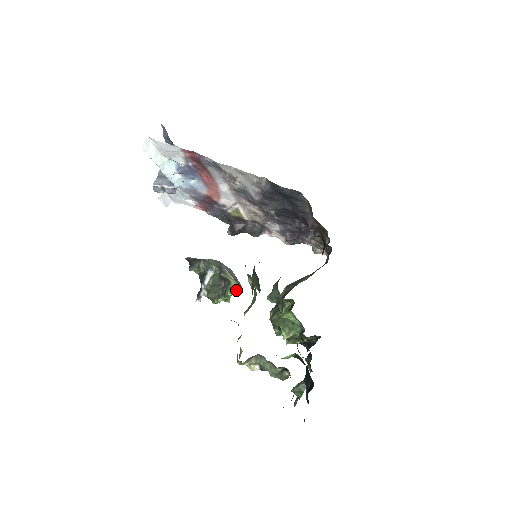
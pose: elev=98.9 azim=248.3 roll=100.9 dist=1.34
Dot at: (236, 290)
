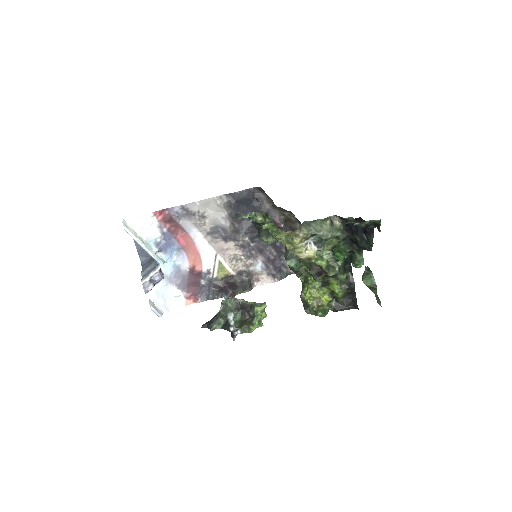
Dot at: (261, 305)
